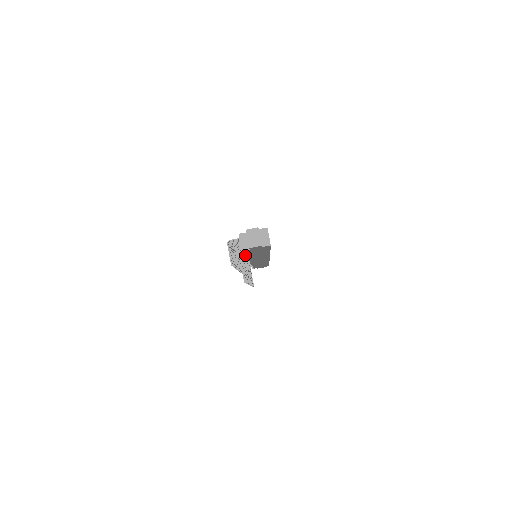
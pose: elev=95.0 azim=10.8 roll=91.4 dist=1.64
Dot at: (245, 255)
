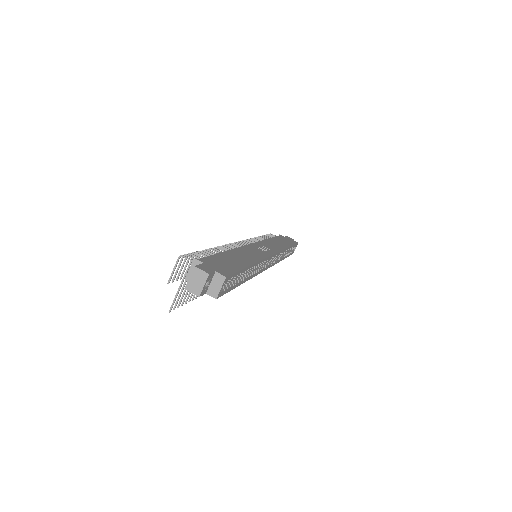
Dot at: occluded
